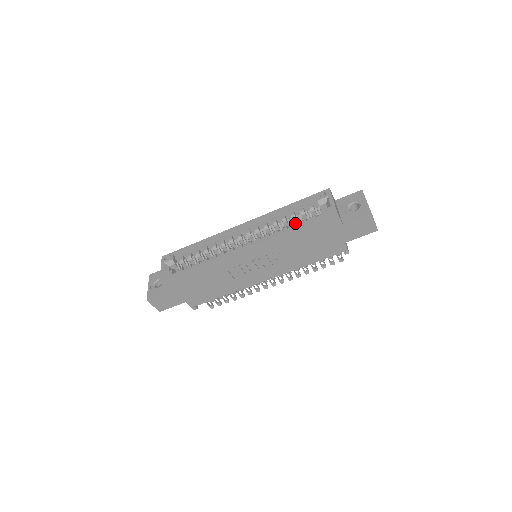
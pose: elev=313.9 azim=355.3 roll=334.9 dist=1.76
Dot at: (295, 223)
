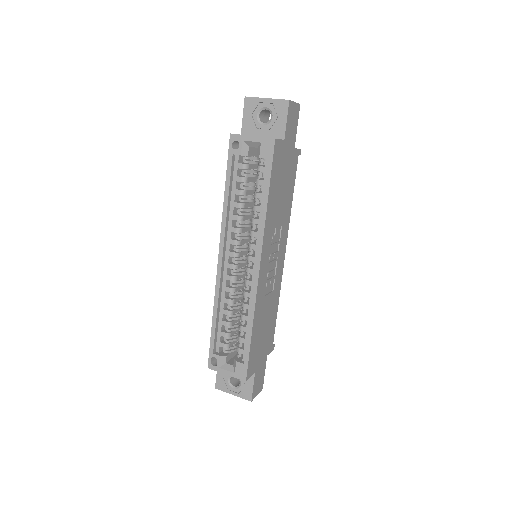
Dot at: (256, 194)
